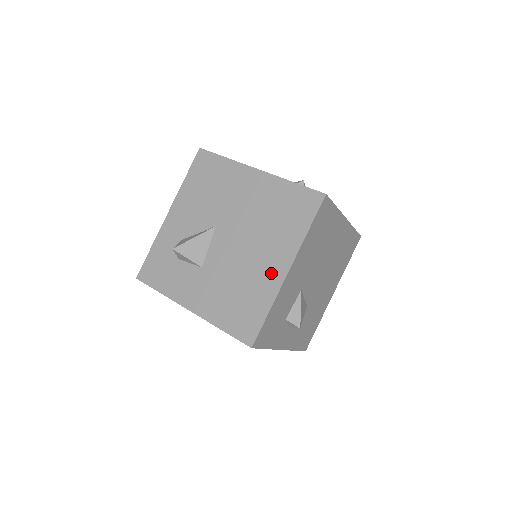
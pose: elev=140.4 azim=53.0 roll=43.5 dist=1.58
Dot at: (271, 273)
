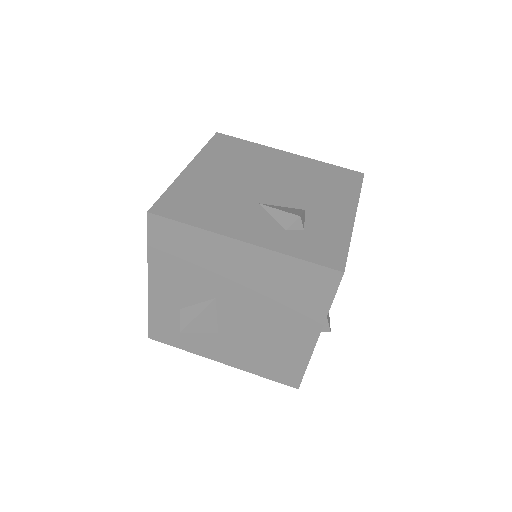
Dot at: (299, 340)
